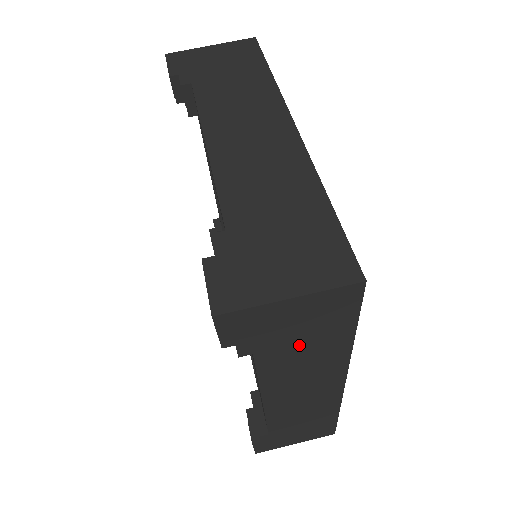
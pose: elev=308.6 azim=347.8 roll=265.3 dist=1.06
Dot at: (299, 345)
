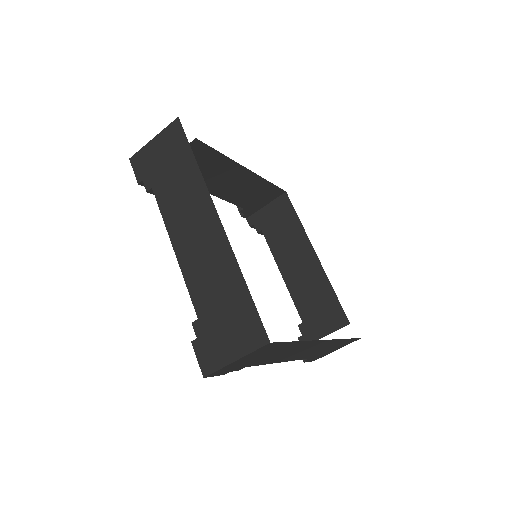
Dot at: (268, 356)
